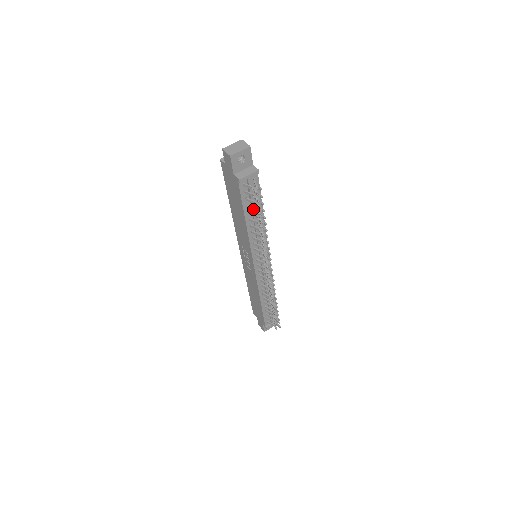
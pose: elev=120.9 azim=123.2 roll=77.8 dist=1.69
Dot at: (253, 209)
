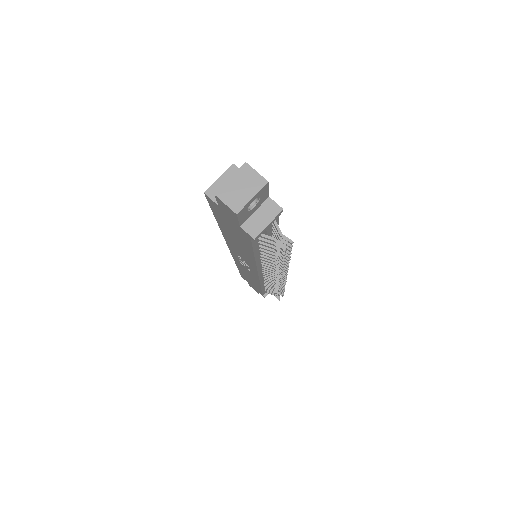
Dot at: (270, 251)
